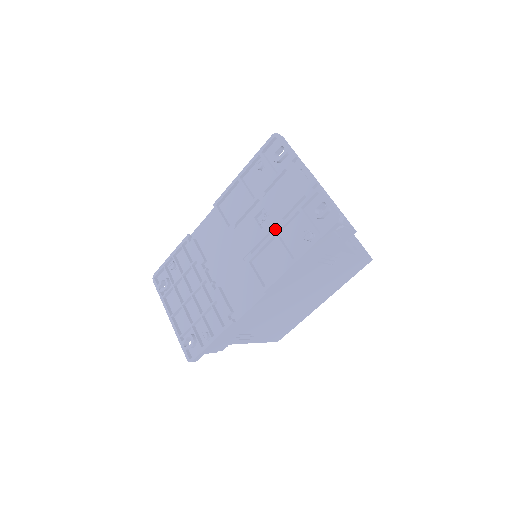
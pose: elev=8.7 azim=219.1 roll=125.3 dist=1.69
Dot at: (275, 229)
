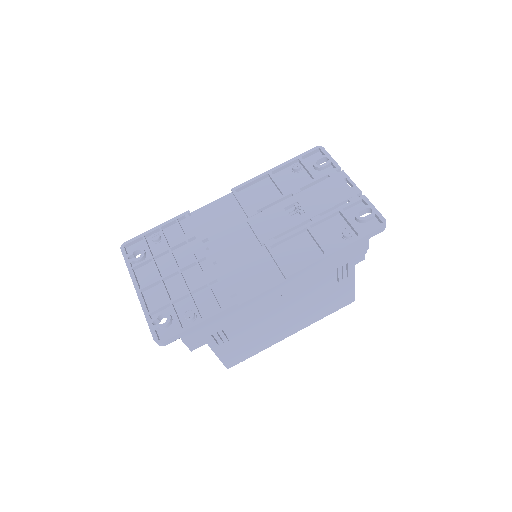
Dot at: (306, 223)
